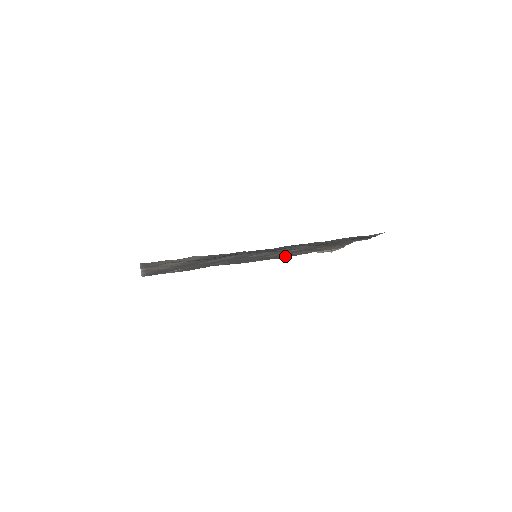
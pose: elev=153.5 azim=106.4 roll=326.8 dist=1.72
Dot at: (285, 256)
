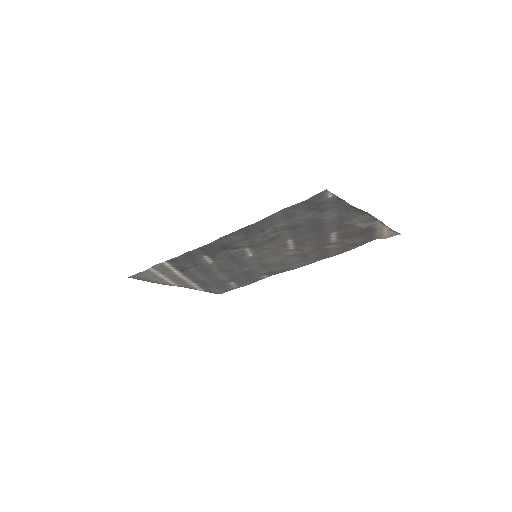
Dot at: (332, 251)
